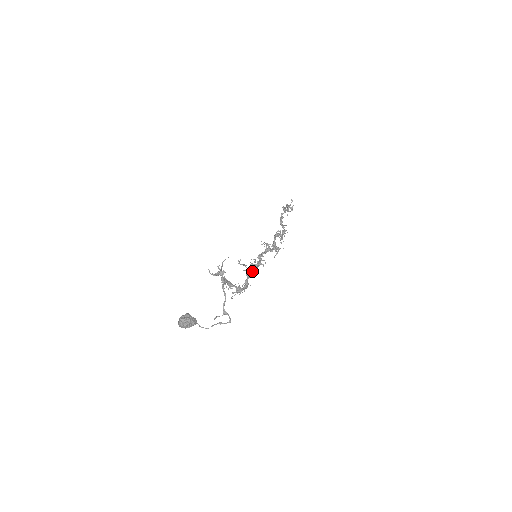
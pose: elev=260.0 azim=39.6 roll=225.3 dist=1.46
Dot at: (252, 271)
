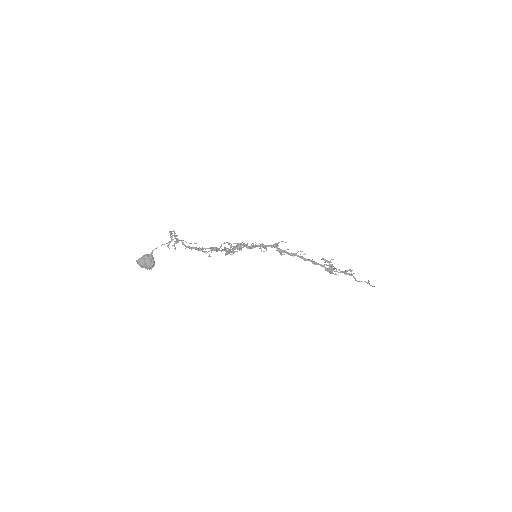
Dot at: (239, 250)
